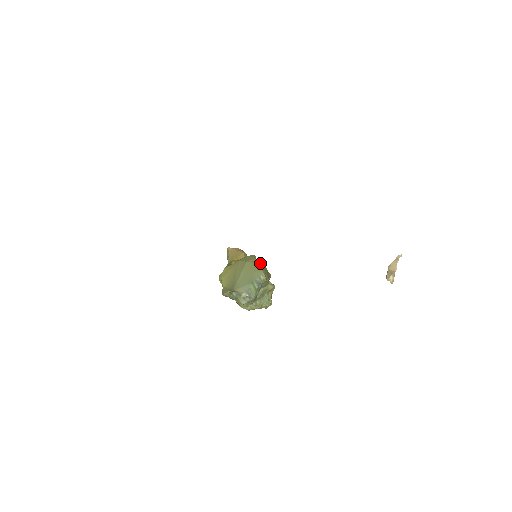
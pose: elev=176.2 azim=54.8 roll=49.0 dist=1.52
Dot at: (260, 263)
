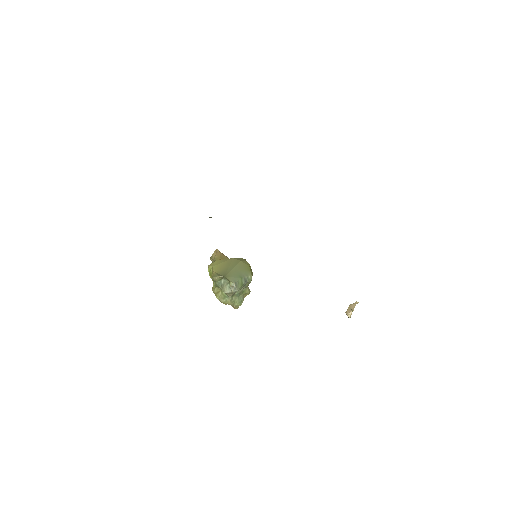
Dot at: (250, 266)
